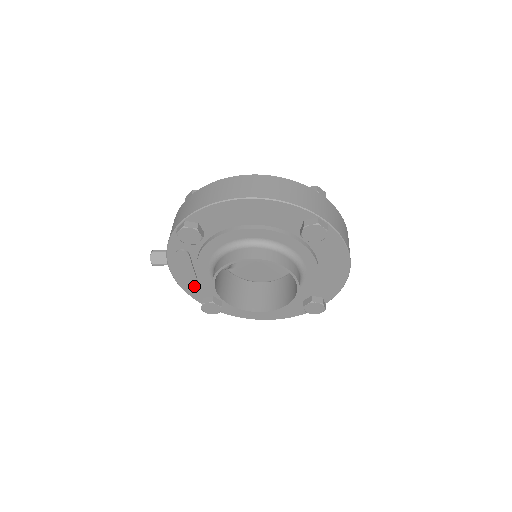
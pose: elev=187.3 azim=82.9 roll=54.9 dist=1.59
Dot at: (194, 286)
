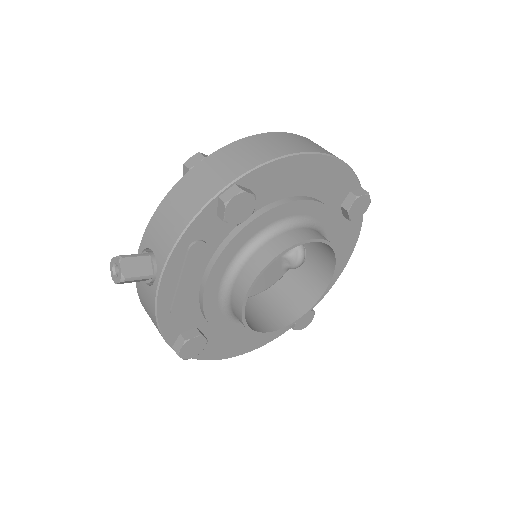
Dot at: (181, 311)
